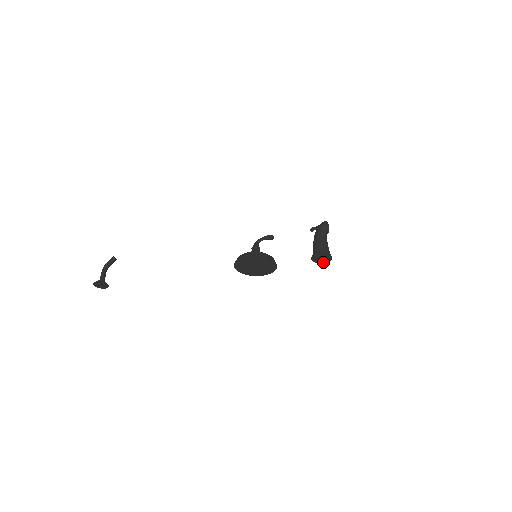
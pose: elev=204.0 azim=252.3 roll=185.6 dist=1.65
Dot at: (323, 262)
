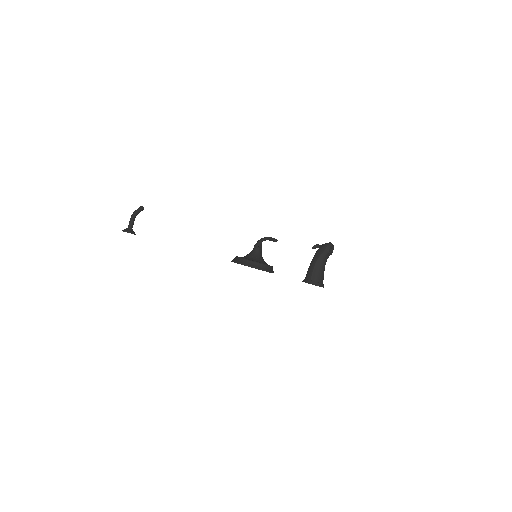
Dot at: occluded
